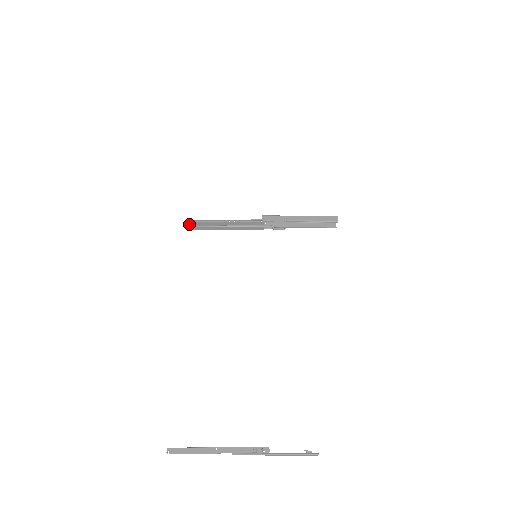
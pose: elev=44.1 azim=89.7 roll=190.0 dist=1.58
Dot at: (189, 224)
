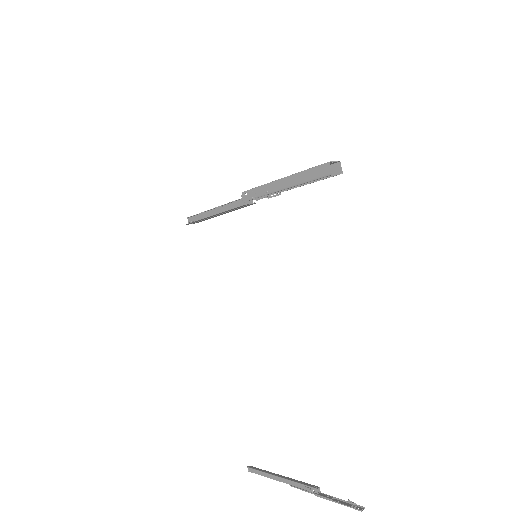
Dot at: (188, 224)
